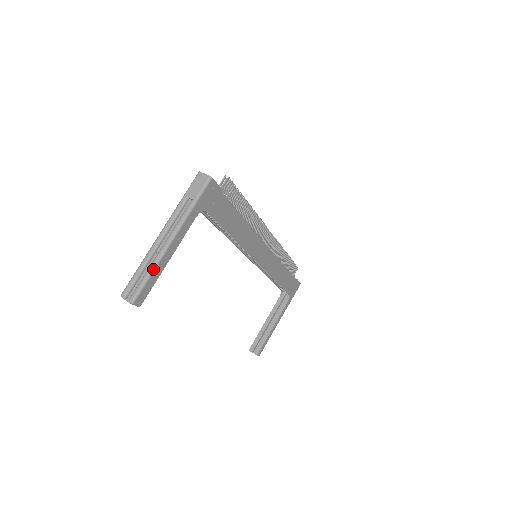
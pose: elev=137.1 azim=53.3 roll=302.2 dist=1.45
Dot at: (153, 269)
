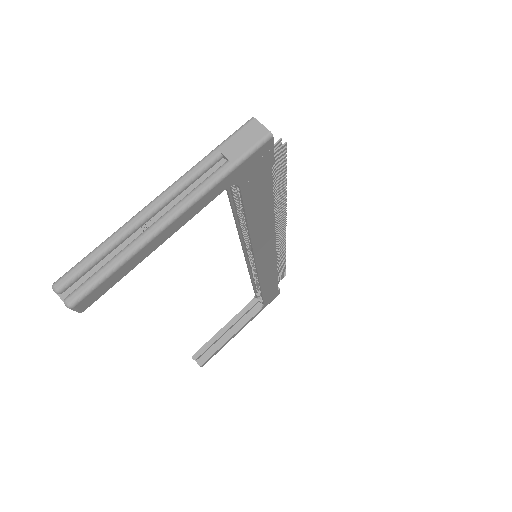
Dot at: (126, 258)
